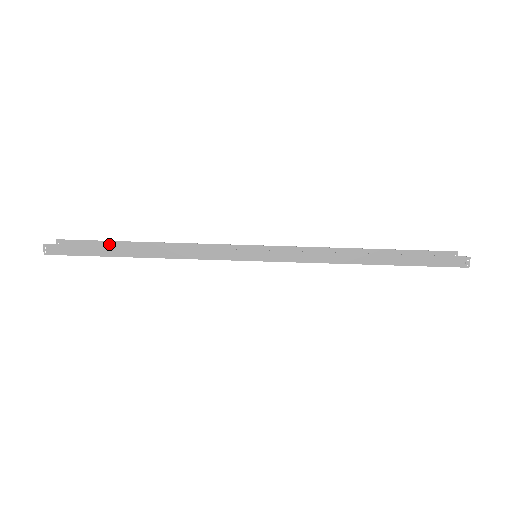
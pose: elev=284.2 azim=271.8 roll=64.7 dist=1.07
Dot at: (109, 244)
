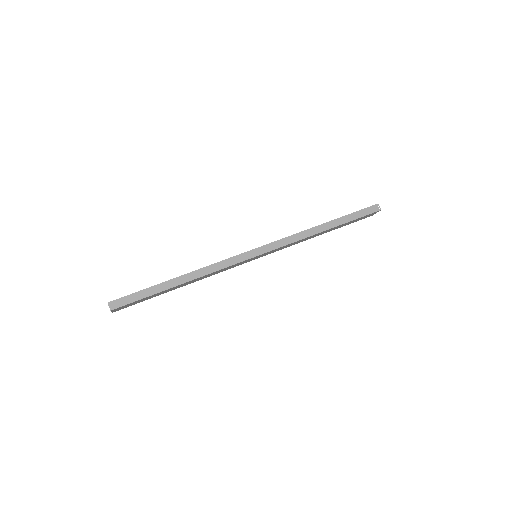
Dot at: occluded
